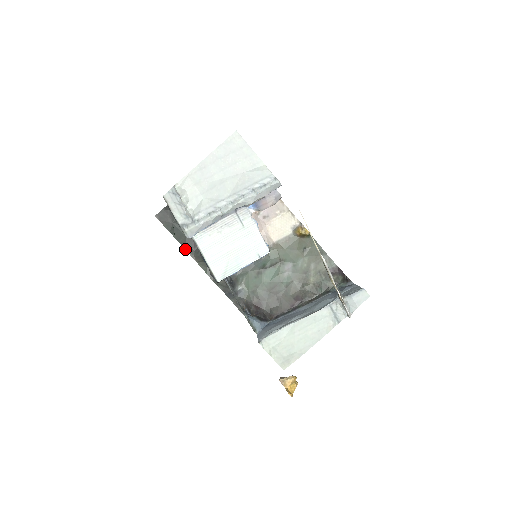
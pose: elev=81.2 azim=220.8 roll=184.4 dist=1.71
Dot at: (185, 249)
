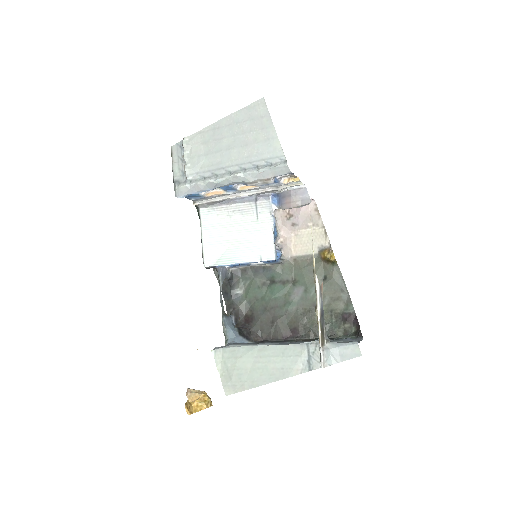
Dot at: occluded
